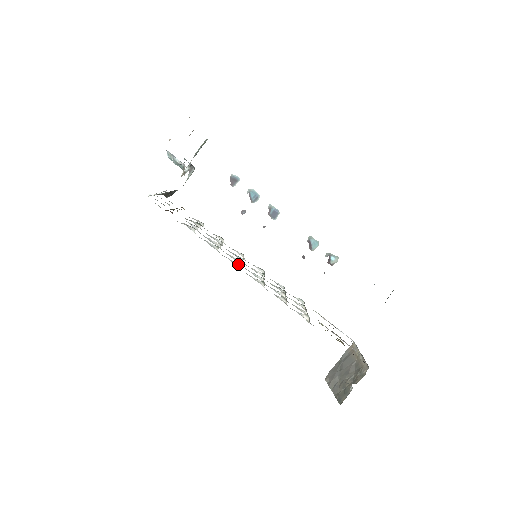
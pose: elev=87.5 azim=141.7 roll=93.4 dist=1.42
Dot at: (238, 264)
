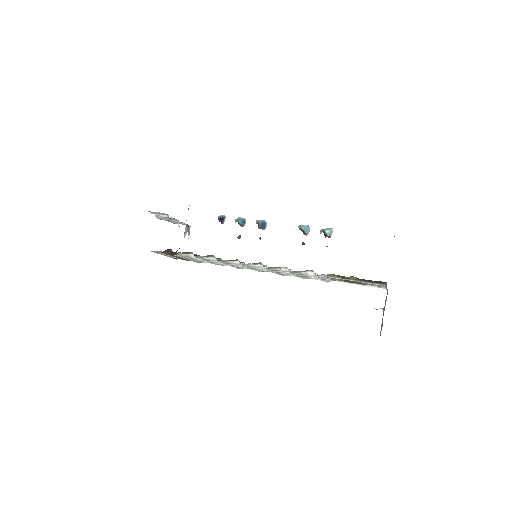
Dot at: (236, 261)
